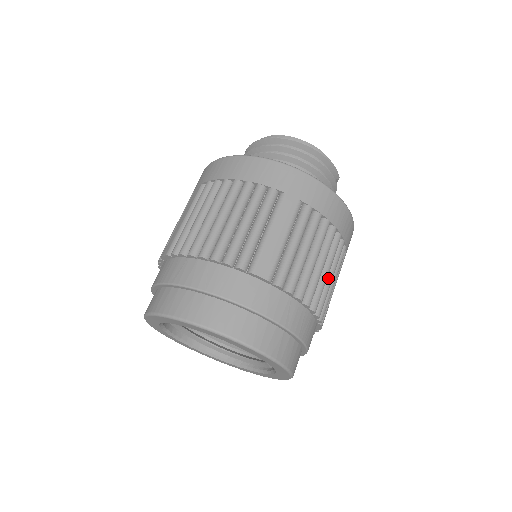
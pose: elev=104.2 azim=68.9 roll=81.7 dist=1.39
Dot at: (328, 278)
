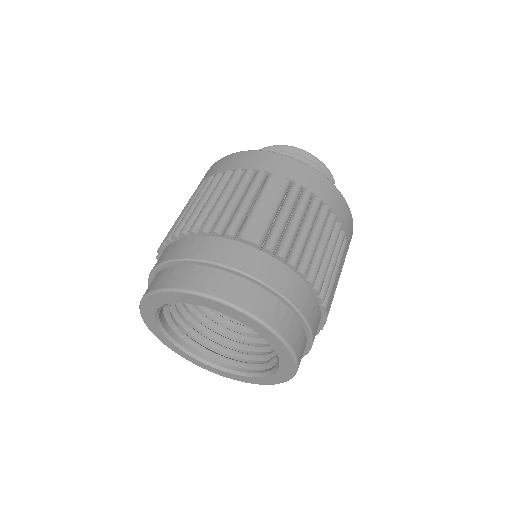
Dot at: (326, 256)
